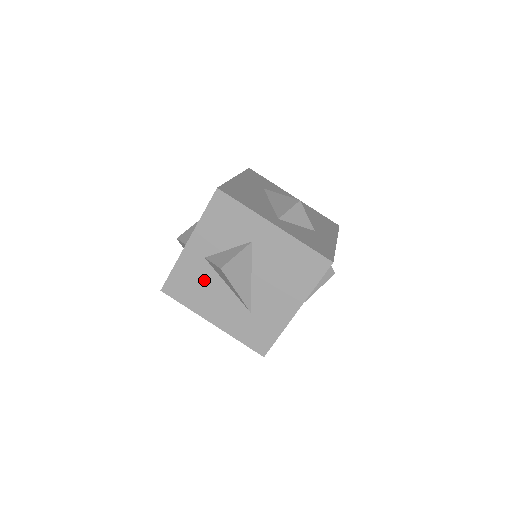
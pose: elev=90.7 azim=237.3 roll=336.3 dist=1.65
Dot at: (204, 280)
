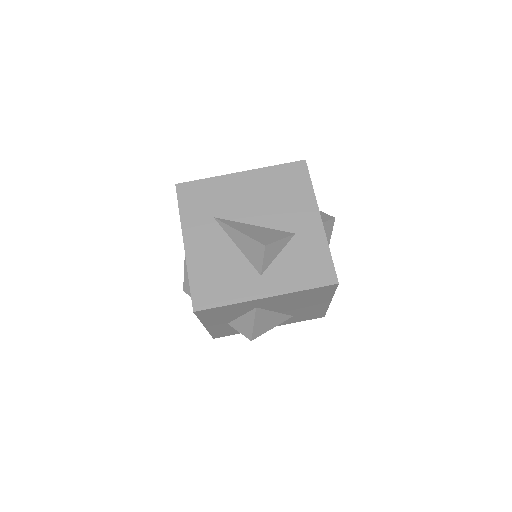
Dot at: occluded
